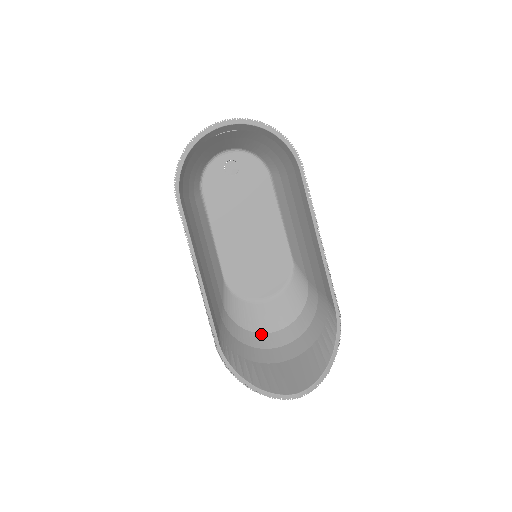
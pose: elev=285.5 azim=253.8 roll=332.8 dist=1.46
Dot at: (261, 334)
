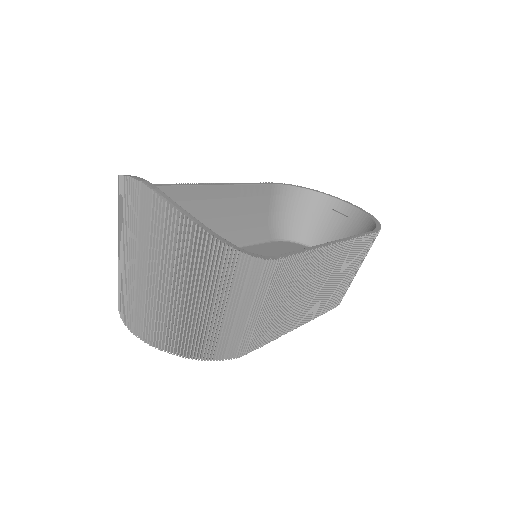
Dot at: occluded
